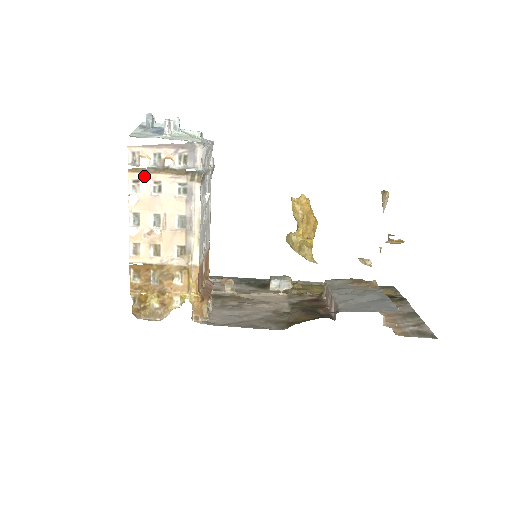
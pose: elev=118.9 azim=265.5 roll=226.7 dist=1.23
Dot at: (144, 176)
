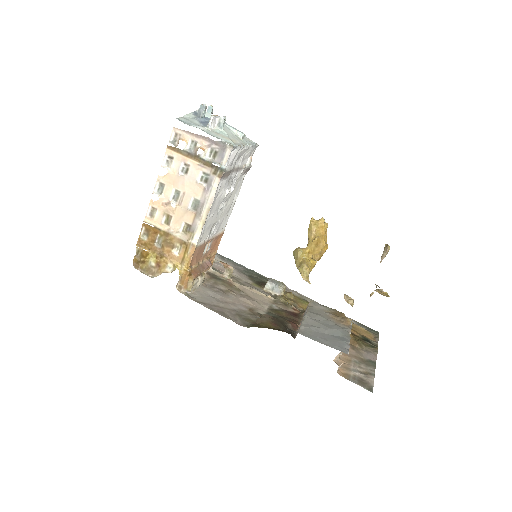
Dot at: (178, 156)
